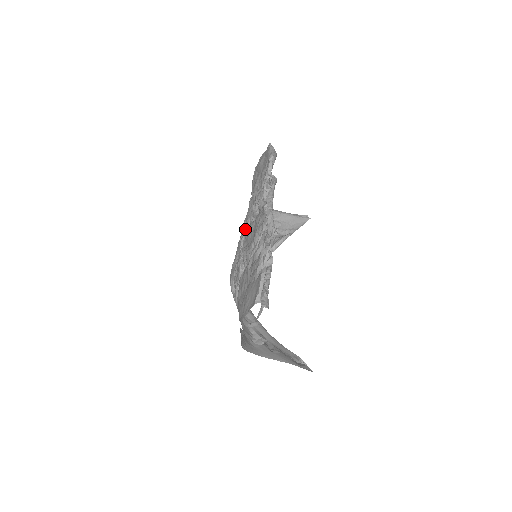
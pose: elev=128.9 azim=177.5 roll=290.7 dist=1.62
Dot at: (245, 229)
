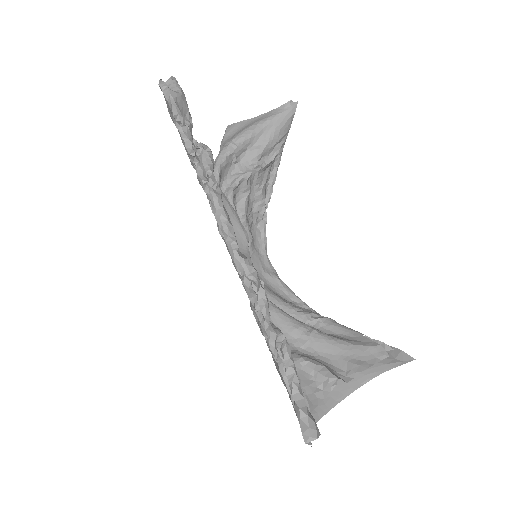
Dot at: occluded
